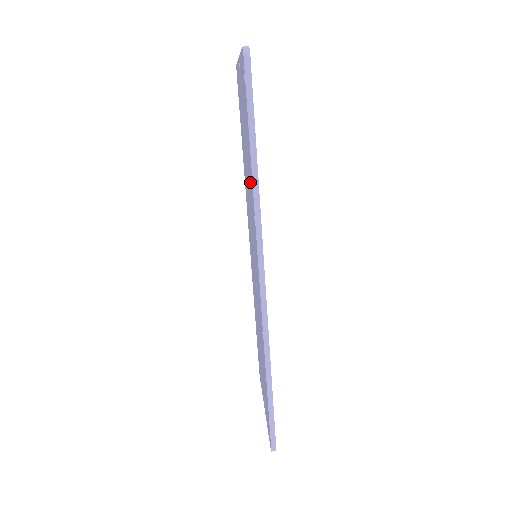
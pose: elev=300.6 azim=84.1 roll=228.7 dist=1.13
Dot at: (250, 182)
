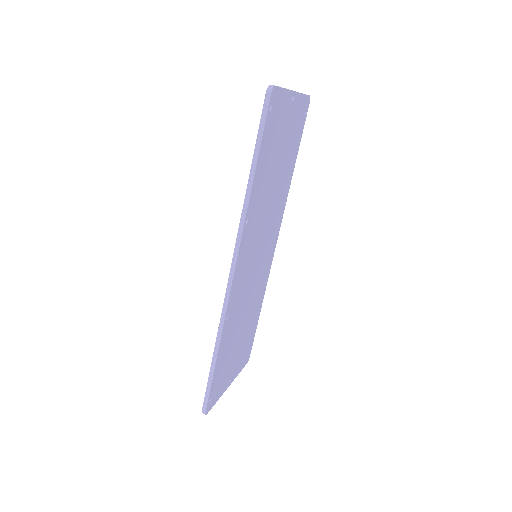
Dot at: occluded
